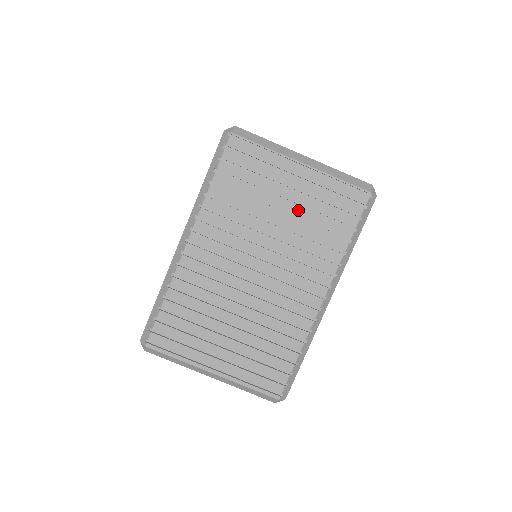
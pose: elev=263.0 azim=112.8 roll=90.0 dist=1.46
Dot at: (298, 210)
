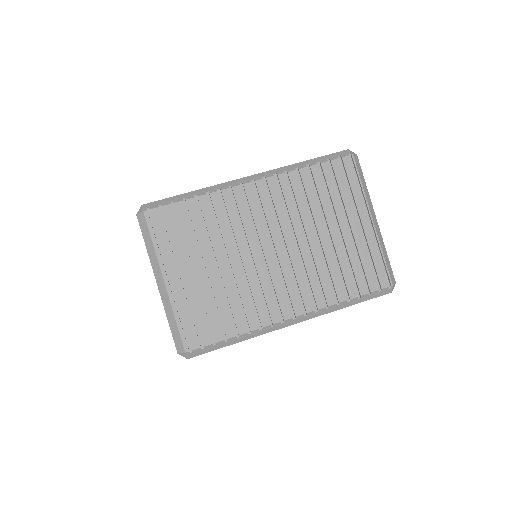
Dot at: (340, 244)
